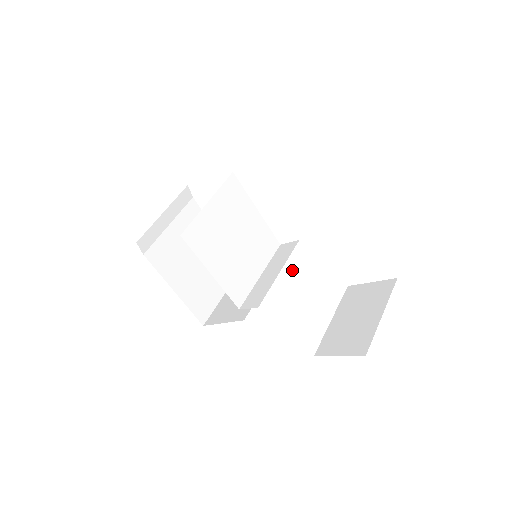
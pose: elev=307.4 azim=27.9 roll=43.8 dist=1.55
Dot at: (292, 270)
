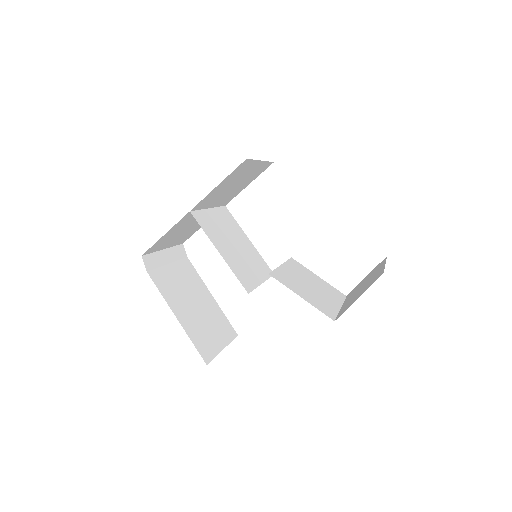
Dot at: (291, 268)
